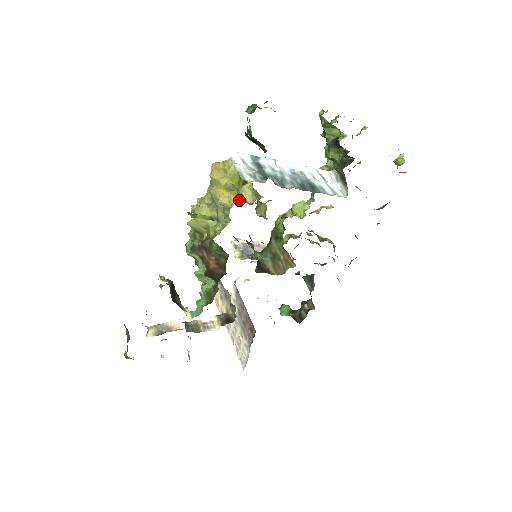
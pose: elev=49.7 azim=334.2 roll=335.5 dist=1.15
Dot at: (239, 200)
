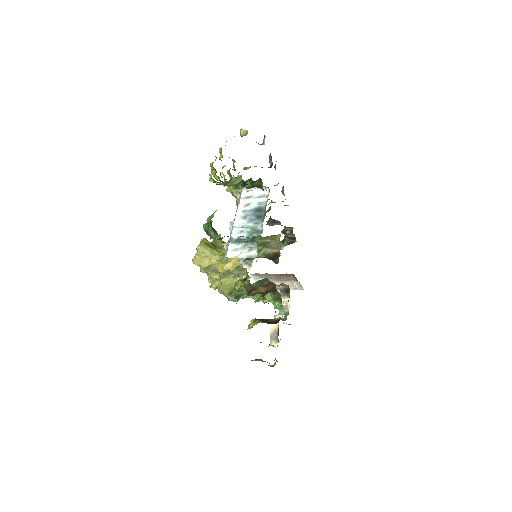
Dot at: (238, 258)
